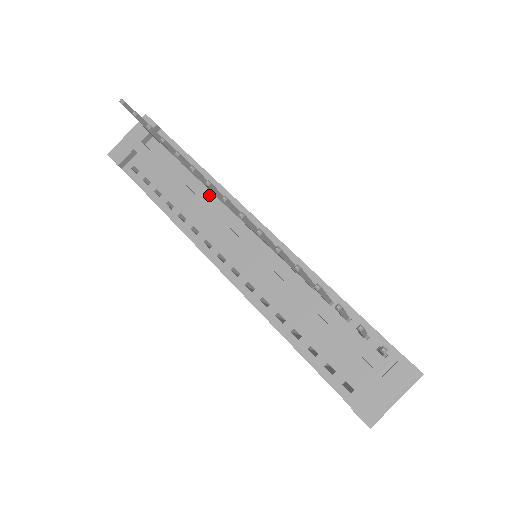
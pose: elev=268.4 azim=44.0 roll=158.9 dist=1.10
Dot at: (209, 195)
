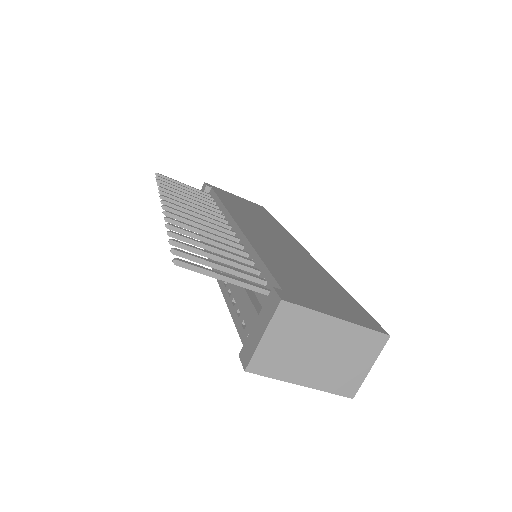
Dot at: occluded
